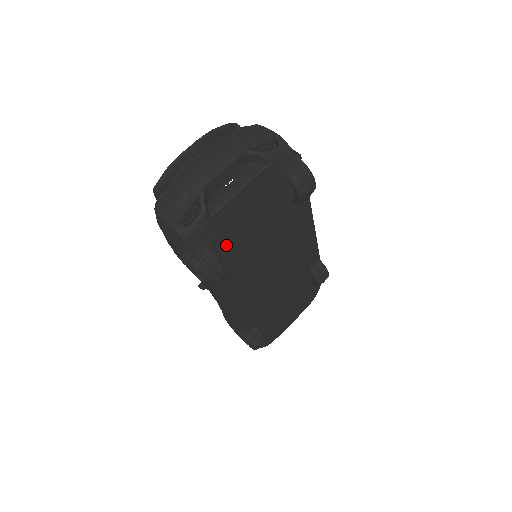
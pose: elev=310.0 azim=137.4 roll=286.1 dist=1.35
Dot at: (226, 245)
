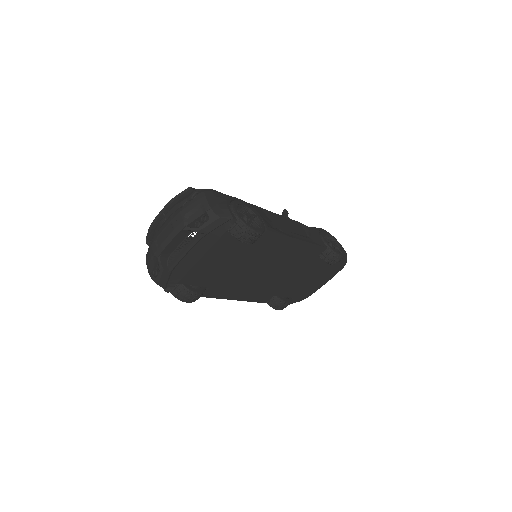
Dot at: (196, 278)
